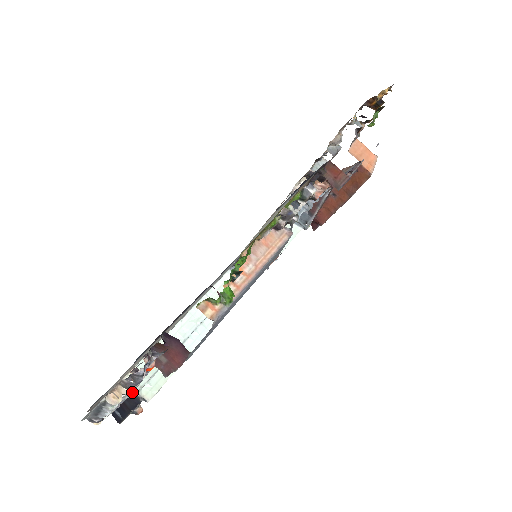
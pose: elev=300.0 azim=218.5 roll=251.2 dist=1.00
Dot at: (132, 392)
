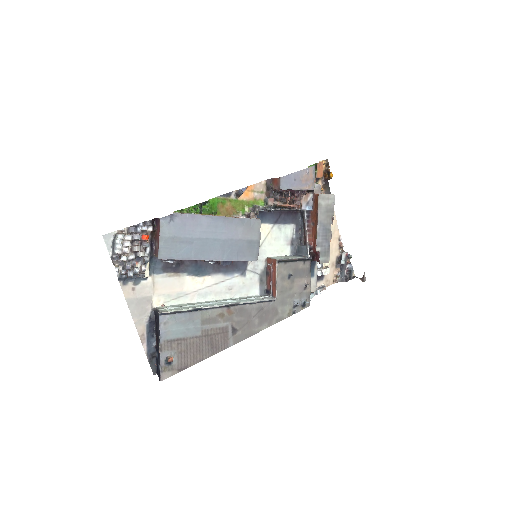
Dot at: (157, 311)
